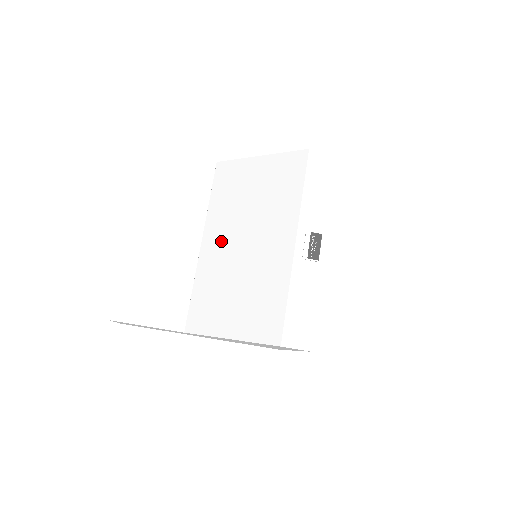
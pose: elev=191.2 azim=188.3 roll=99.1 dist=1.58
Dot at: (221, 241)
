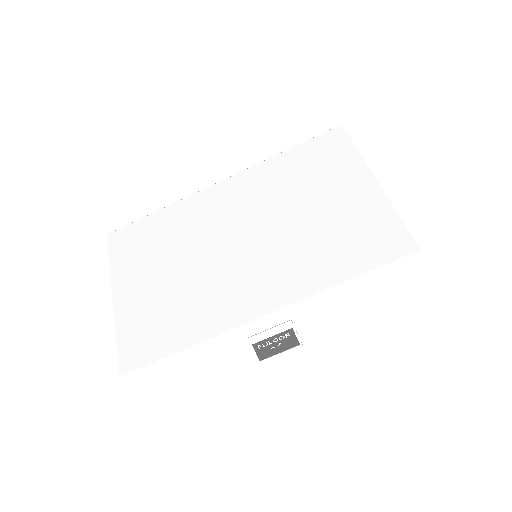
Dot at: (231, 206)
